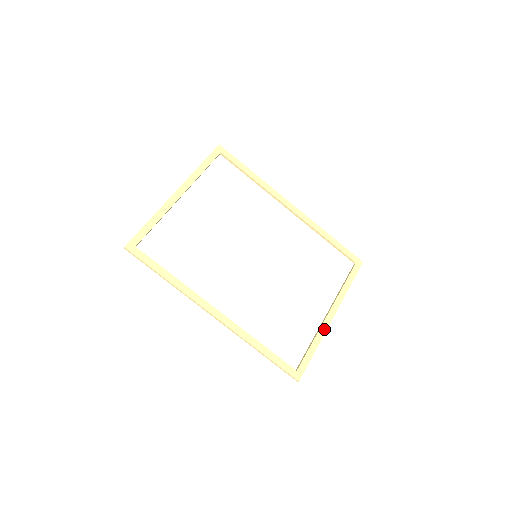
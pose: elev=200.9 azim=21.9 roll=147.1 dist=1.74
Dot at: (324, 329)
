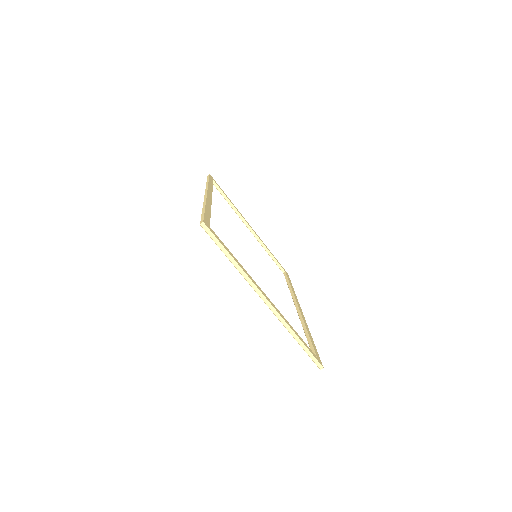
Dot at: (253, 282)
